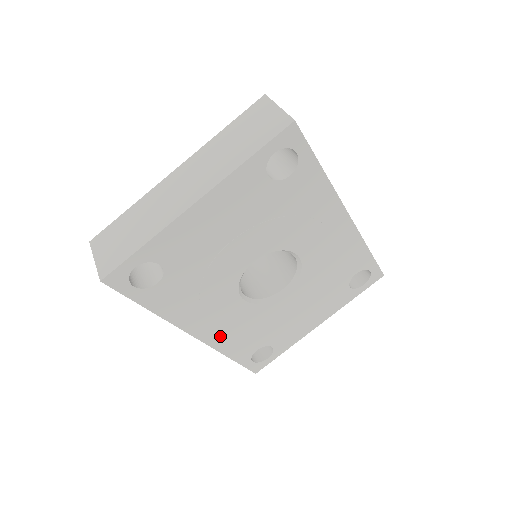
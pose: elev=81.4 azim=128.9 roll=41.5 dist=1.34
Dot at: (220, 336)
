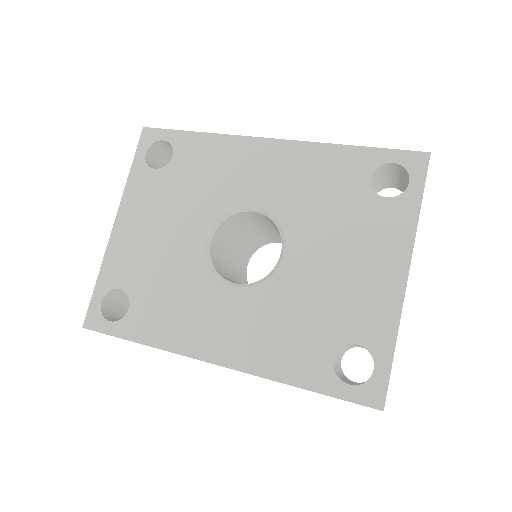
Dot at: (249, 352)
